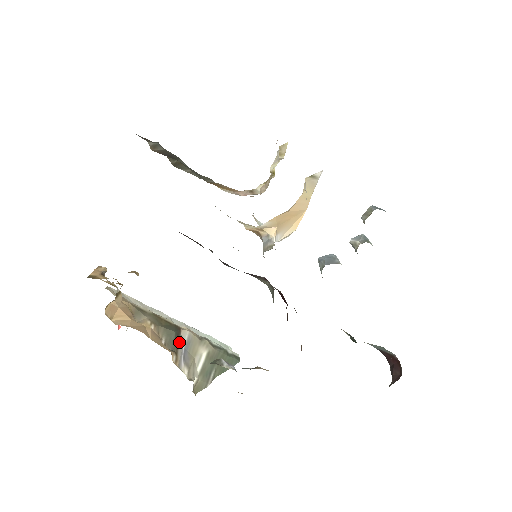
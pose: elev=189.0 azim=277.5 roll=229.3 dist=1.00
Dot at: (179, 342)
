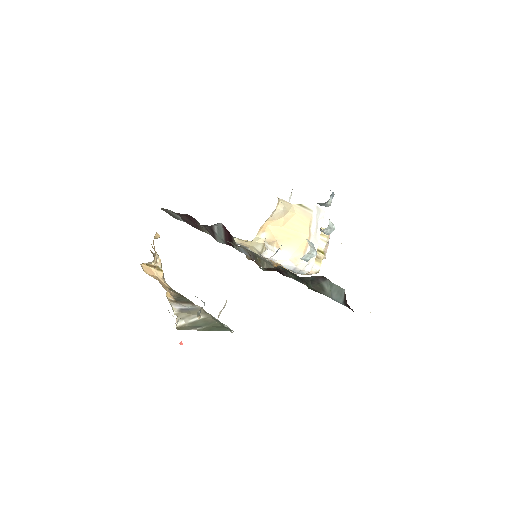
Dot at: (186, 304)
